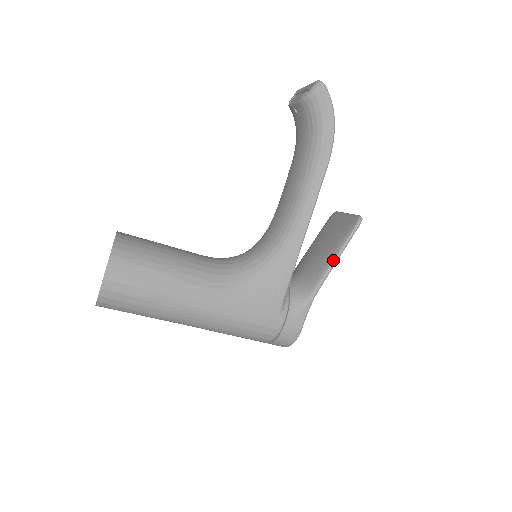
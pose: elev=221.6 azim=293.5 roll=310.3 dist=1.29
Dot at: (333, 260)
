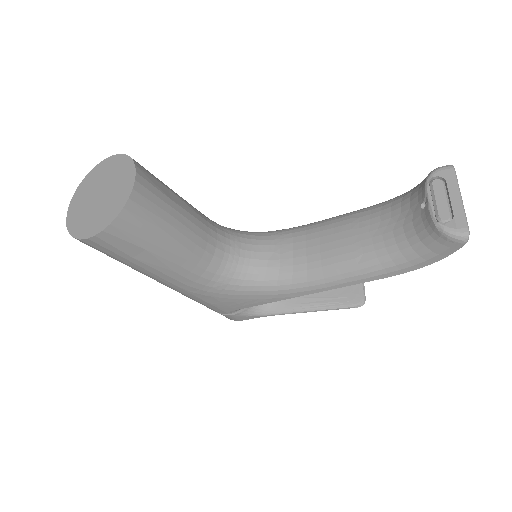
Dot at: (310, 310)
